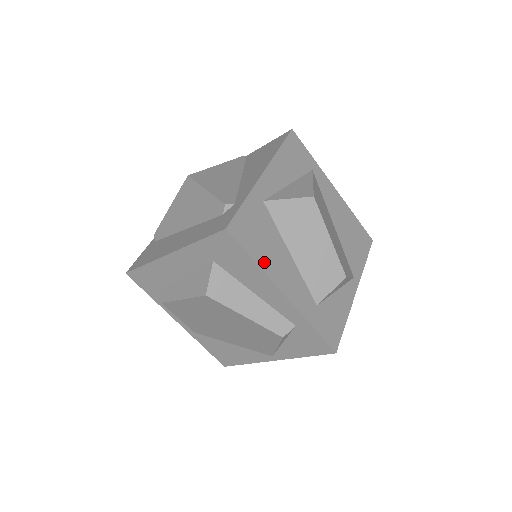
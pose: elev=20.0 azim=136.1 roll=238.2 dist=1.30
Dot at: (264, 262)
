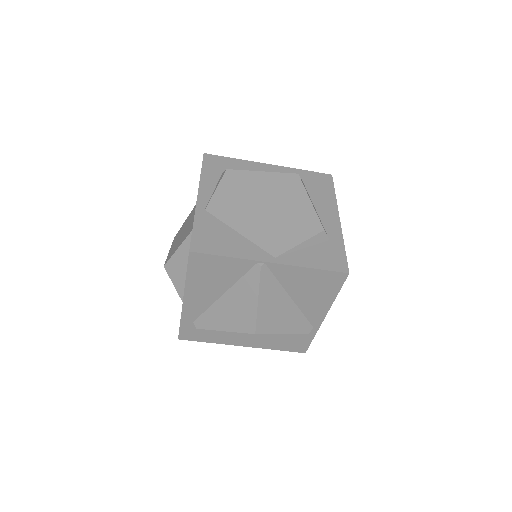
Dot at: occluded
